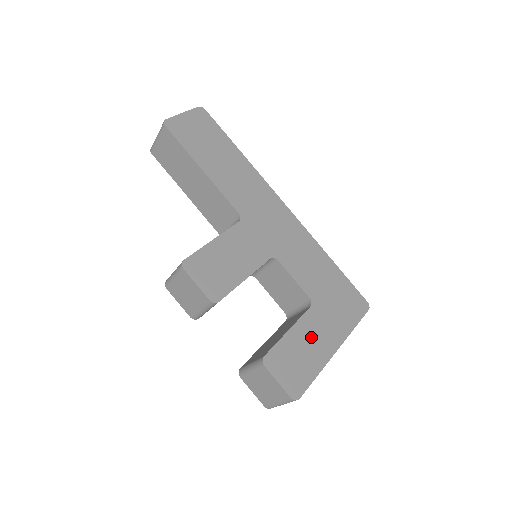
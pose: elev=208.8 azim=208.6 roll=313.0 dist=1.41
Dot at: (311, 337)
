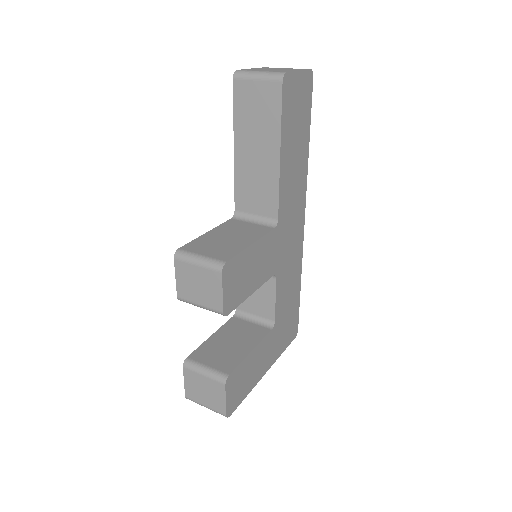
Dot at: (260, 359)
